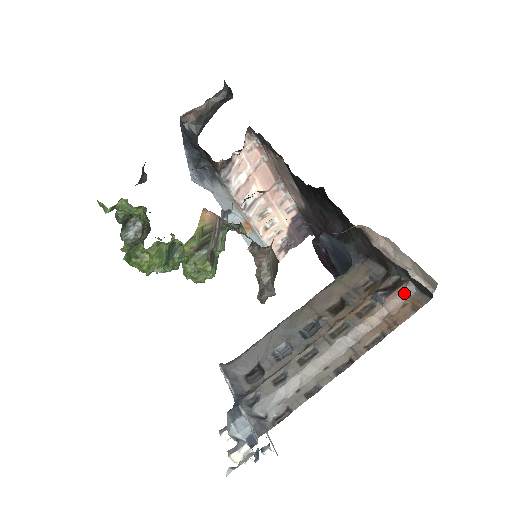
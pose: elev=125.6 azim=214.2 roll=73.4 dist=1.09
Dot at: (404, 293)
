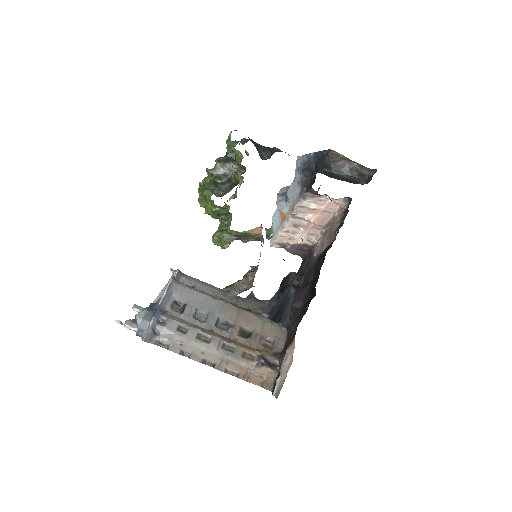
Dot at: (269, 373)
